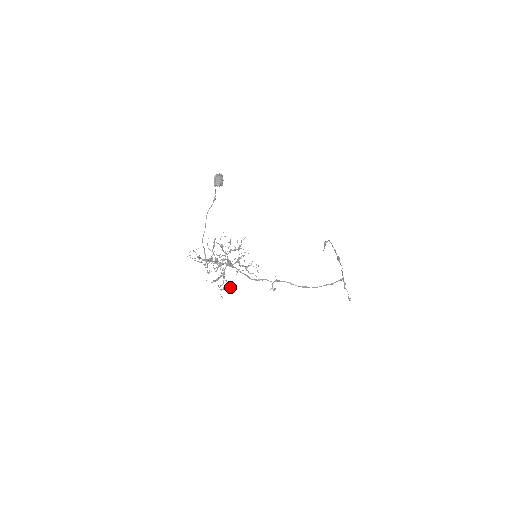
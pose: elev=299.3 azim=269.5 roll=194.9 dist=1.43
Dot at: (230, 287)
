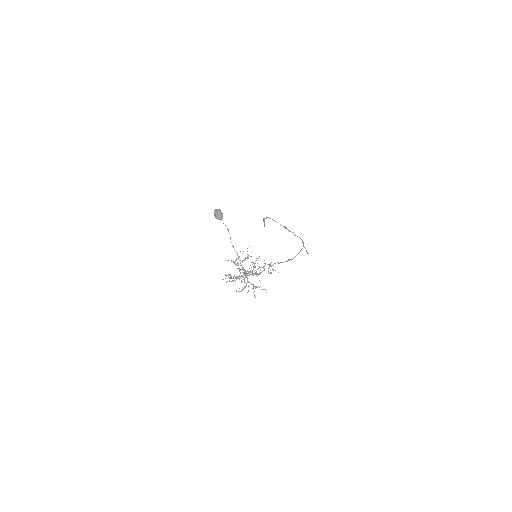
Dot at: occluded
